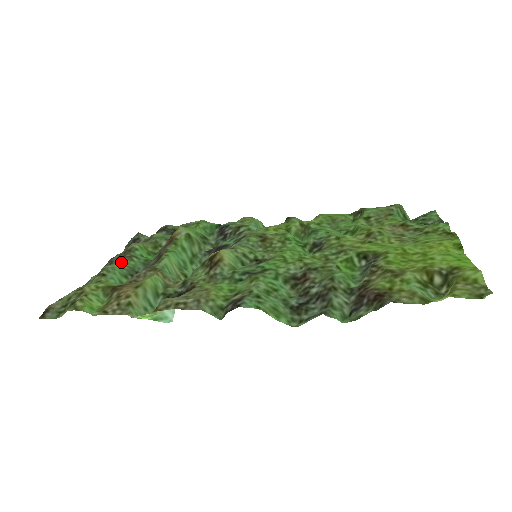
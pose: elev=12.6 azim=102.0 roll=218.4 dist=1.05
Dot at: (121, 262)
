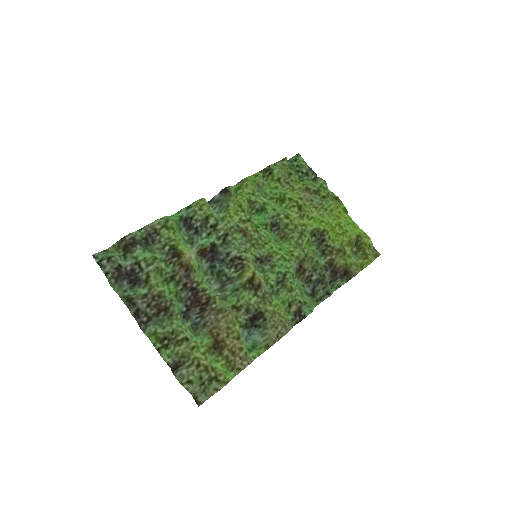
Dot at: (172, 314)
